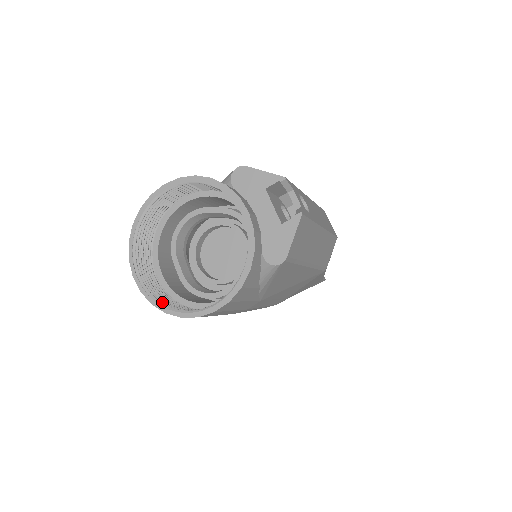
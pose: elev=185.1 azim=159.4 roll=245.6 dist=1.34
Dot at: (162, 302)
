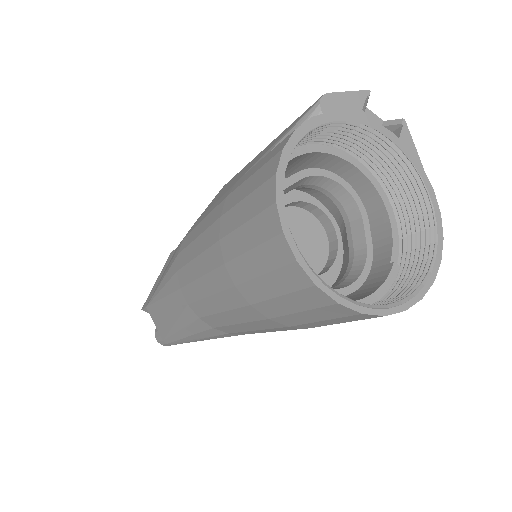
Dot at: (384, 306)
